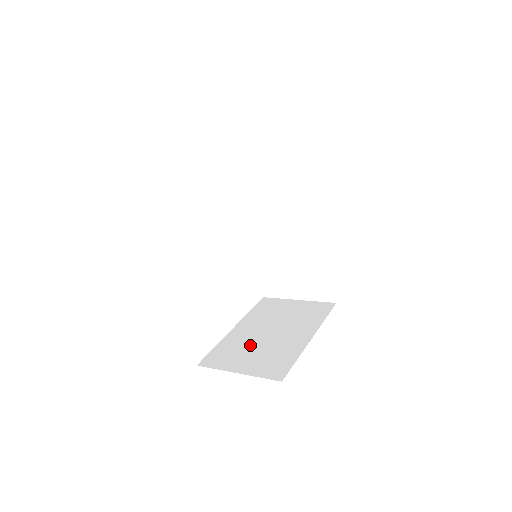
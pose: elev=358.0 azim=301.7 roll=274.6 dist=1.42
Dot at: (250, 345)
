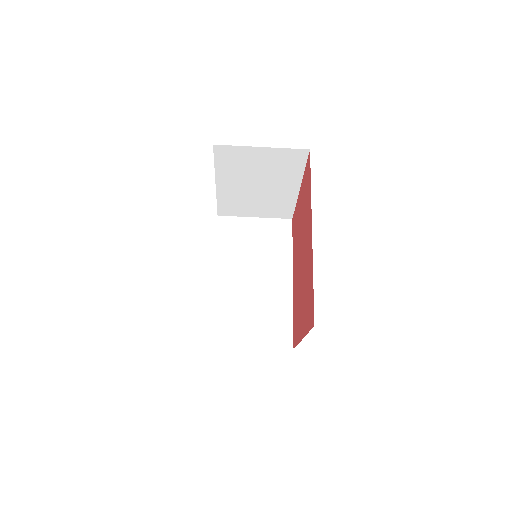
Dot at: occluded
